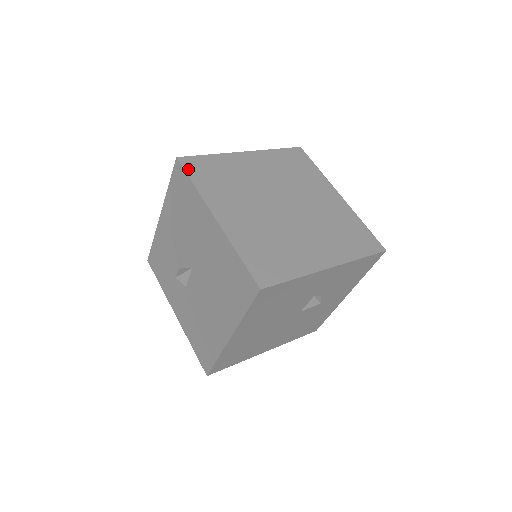
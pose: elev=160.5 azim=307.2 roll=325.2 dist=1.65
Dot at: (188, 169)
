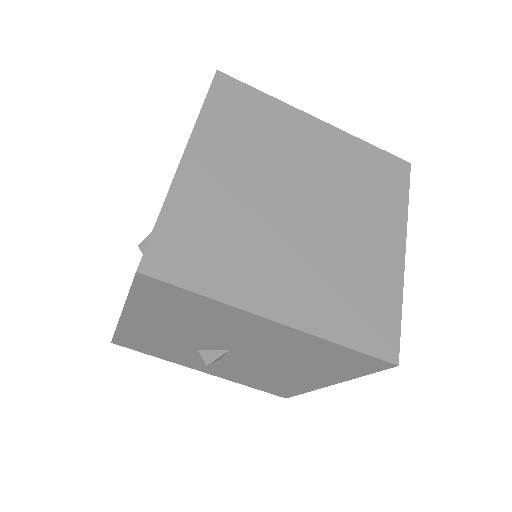
Dot at: (171, 277)
